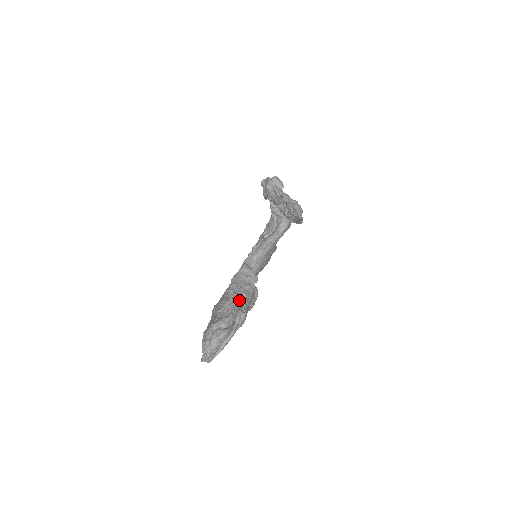
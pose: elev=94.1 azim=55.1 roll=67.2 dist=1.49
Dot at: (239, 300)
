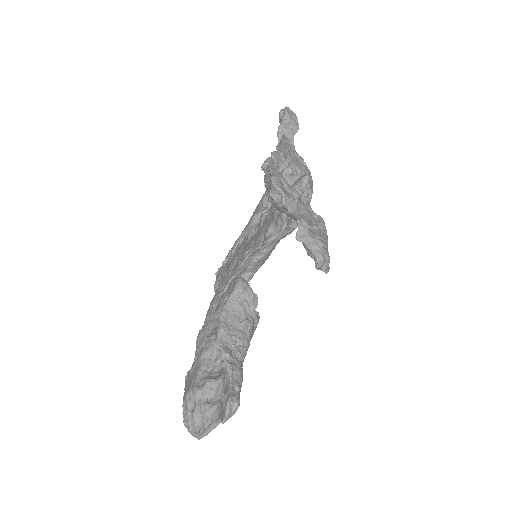
Dot at: (230, 367)
